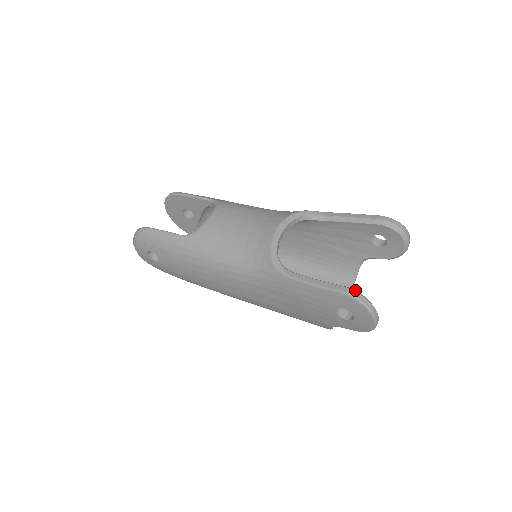
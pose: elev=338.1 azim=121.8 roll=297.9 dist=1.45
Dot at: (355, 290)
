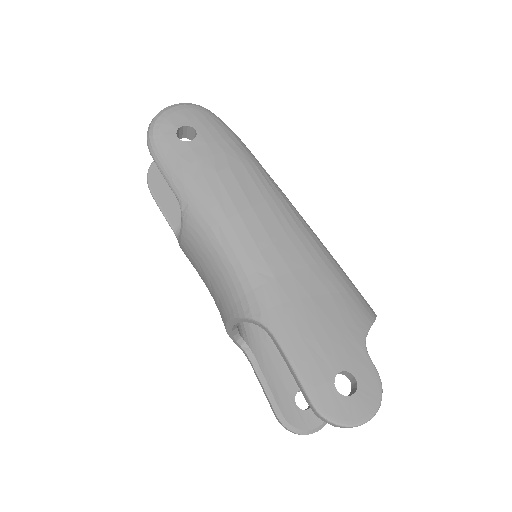
Dot at: (286, 423)
